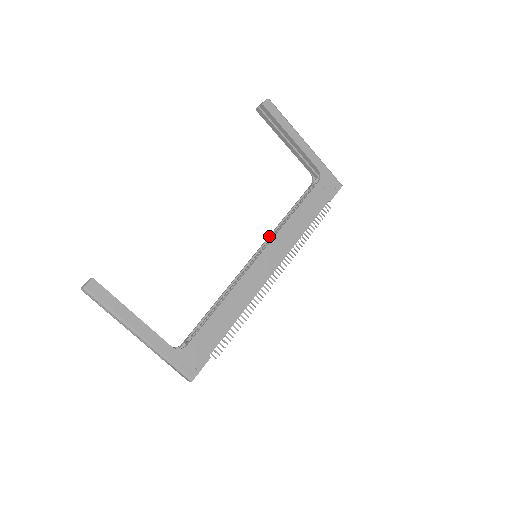
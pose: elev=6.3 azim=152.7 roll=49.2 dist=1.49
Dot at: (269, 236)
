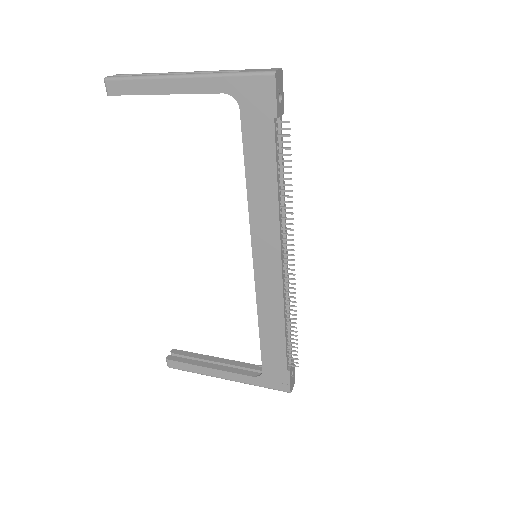
Dot at: occluded
